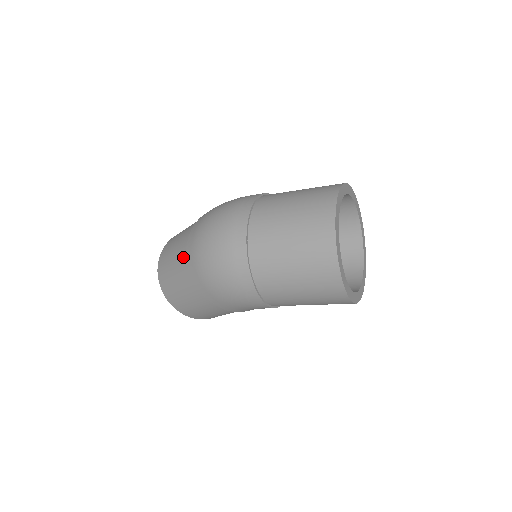
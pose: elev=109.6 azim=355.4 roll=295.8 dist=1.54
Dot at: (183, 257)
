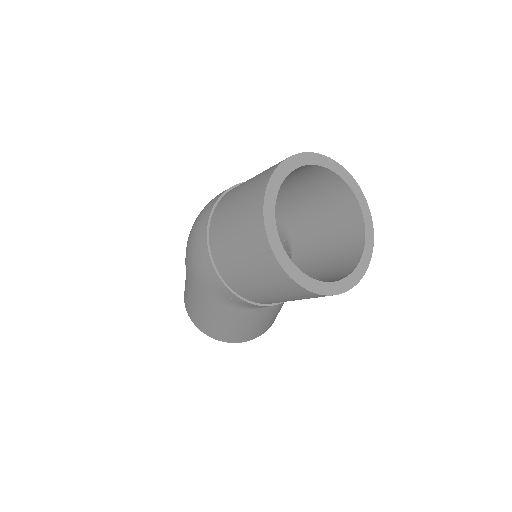
Dot at: occluded
